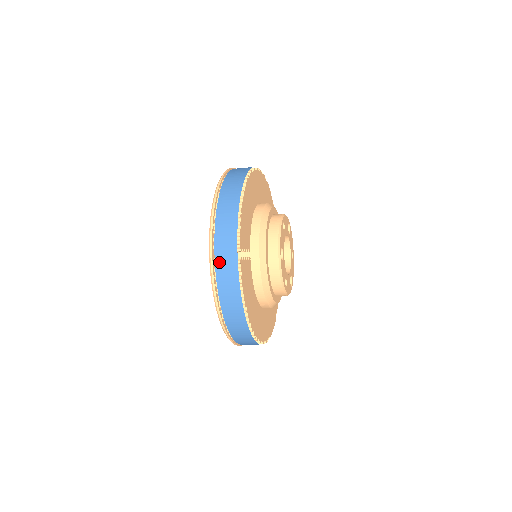
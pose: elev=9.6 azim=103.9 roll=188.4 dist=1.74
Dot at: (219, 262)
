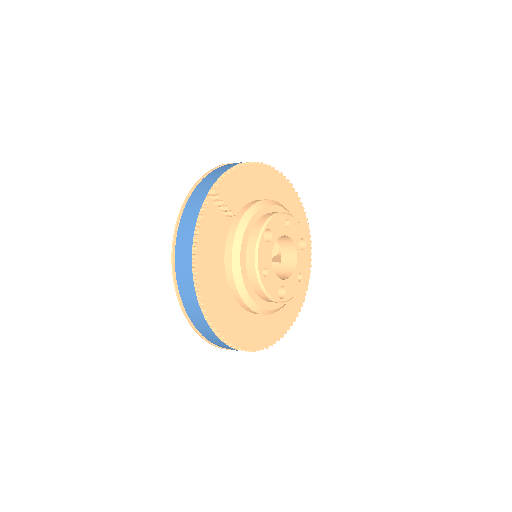
Dot at: (192, 199)
